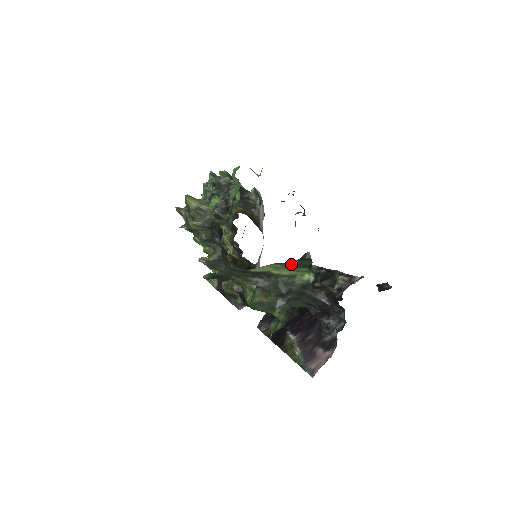
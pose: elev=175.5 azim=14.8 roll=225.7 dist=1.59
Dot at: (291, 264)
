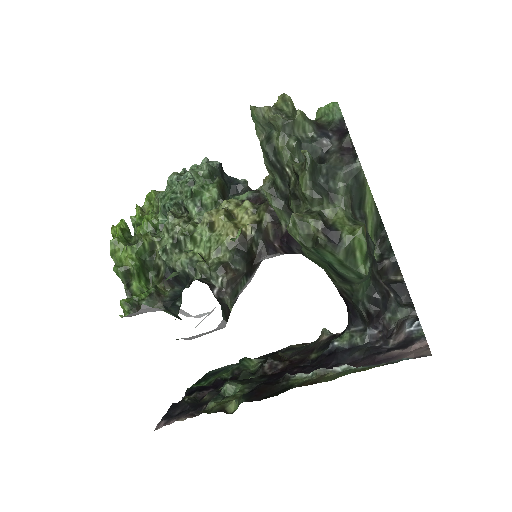
Dot at: (377, 218)
